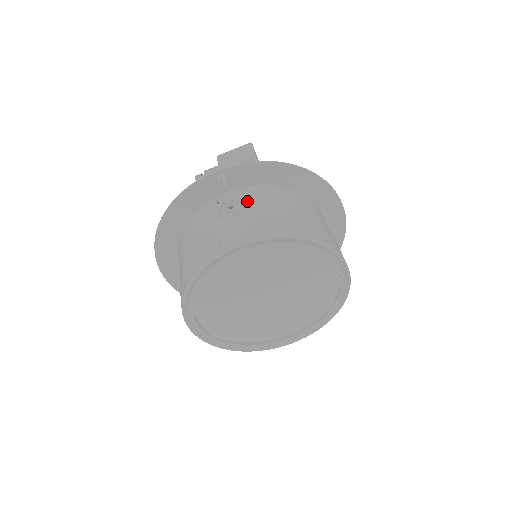
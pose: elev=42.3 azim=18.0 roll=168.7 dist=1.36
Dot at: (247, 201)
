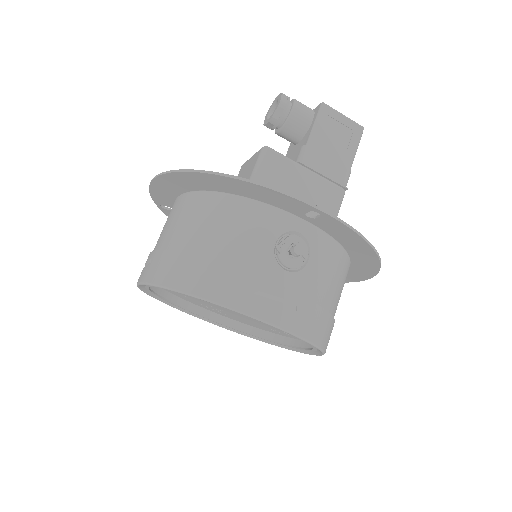
Dot at: (312, 259)
